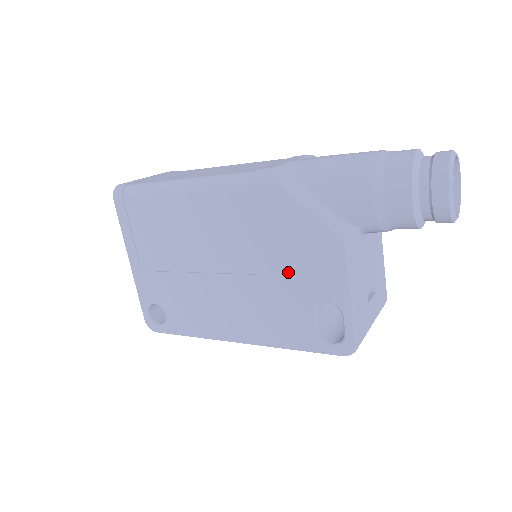
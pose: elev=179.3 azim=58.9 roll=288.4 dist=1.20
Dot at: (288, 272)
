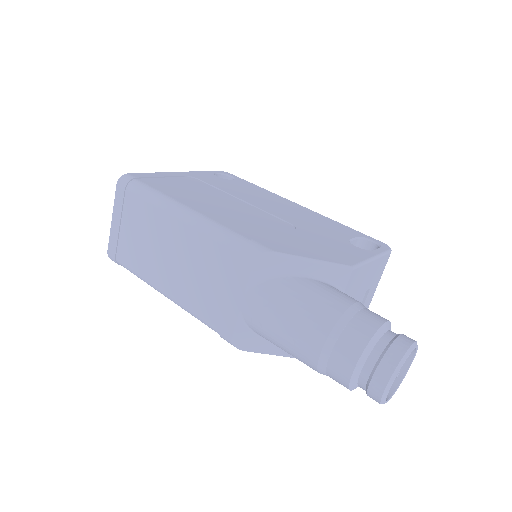
Dot at: occluded
